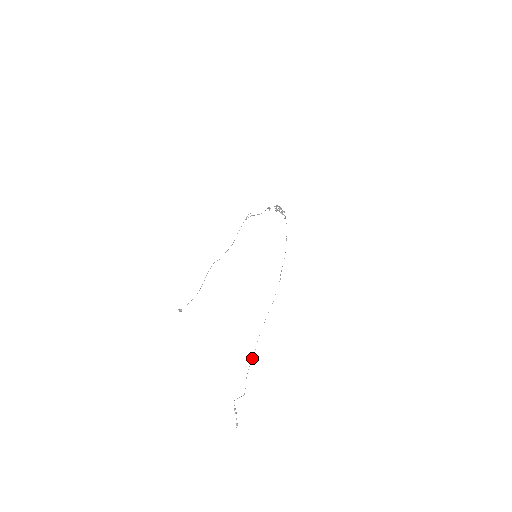
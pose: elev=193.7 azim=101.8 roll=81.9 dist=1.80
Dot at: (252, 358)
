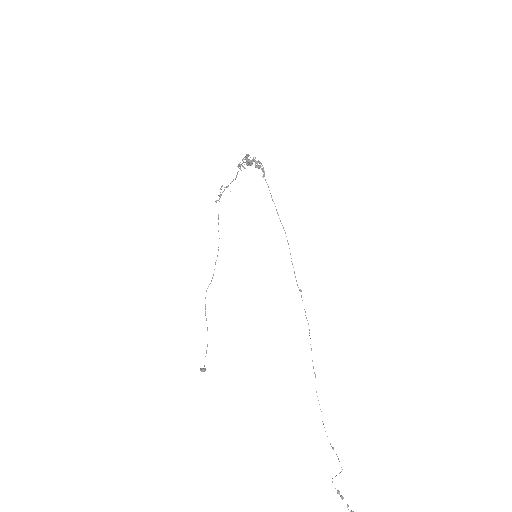
Dot at: occluded
